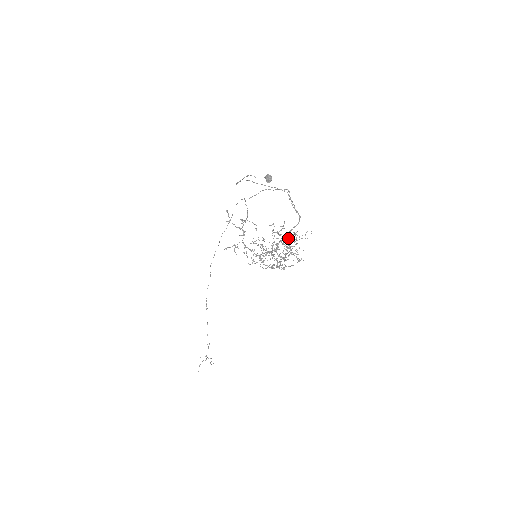
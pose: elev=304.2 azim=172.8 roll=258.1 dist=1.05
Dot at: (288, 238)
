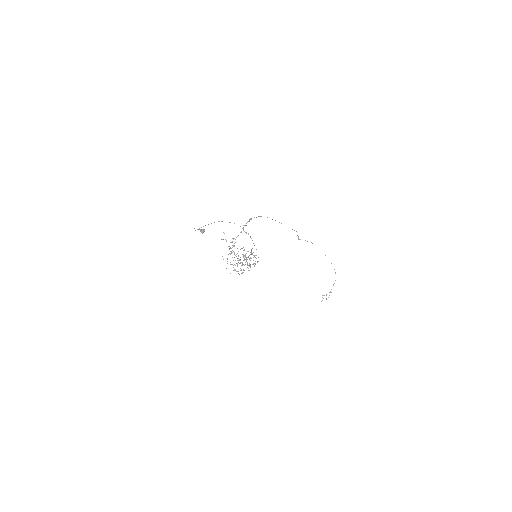
Dot at: (252, 254)
